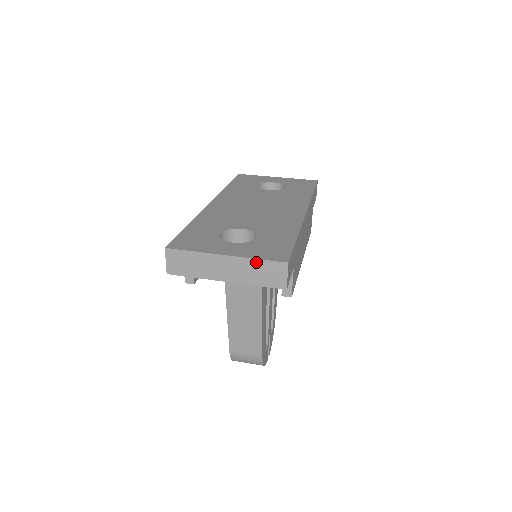
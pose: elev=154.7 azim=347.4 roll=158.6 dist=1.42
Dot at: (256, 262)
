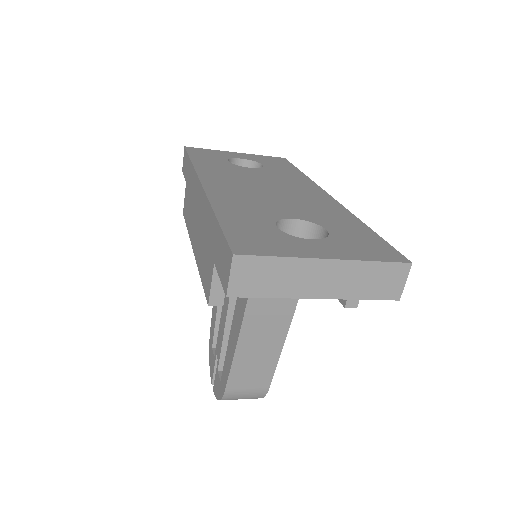
Dot at: (370, 266)
